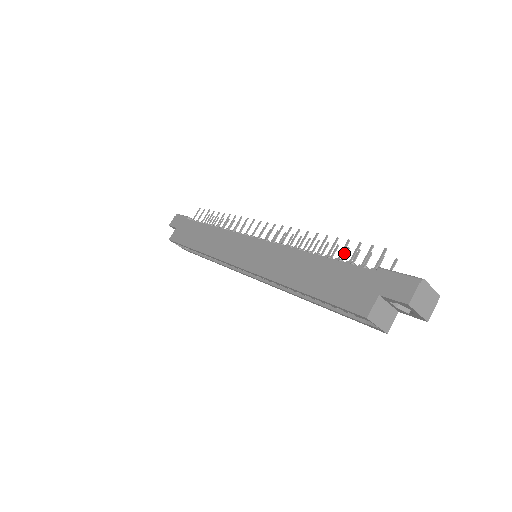
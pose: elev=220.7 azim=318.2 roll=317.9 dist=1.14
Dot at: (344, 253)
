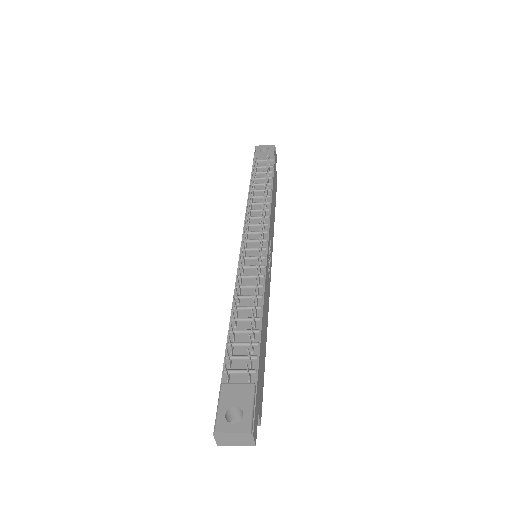
Dot at: (252, 314)
